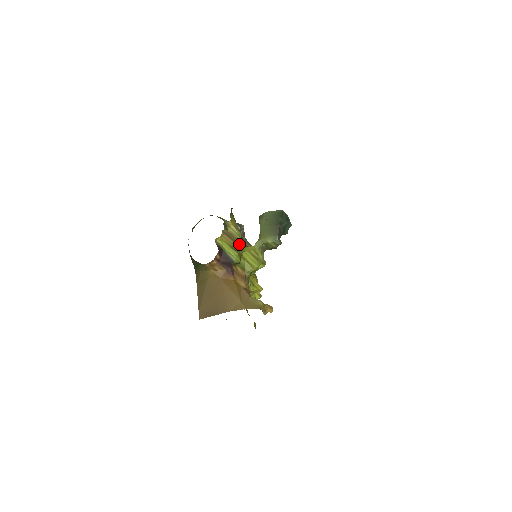
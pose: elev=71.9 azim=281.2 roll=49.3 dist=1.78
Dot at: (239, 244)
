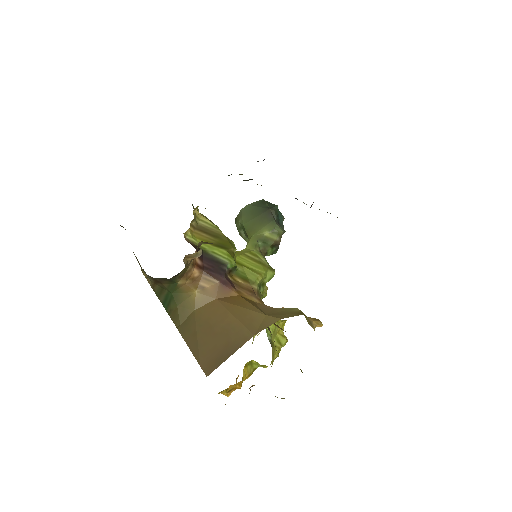
Dot at: (223, 239)
